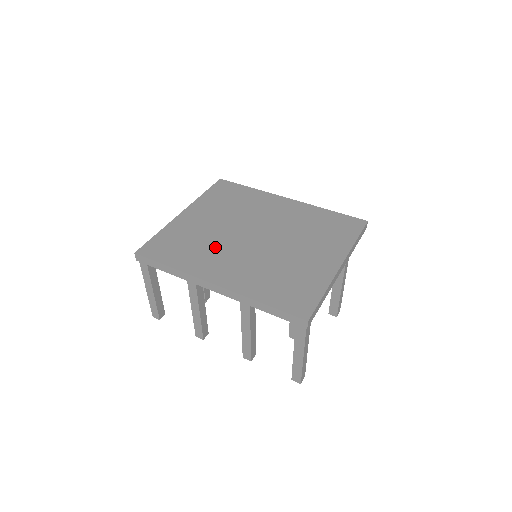
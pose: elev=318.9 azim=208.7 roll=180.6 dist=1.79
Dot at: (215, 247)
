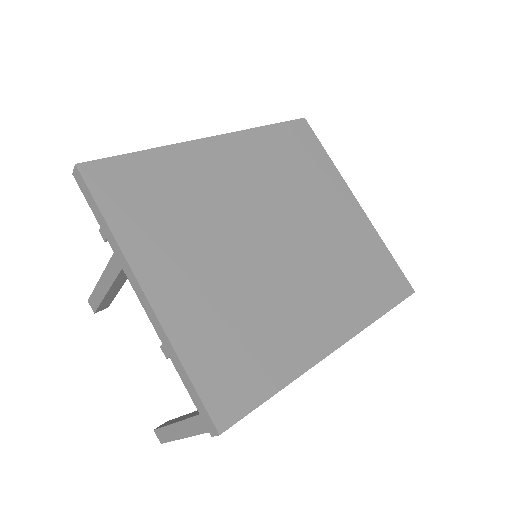
Dot at: (270, 302)
